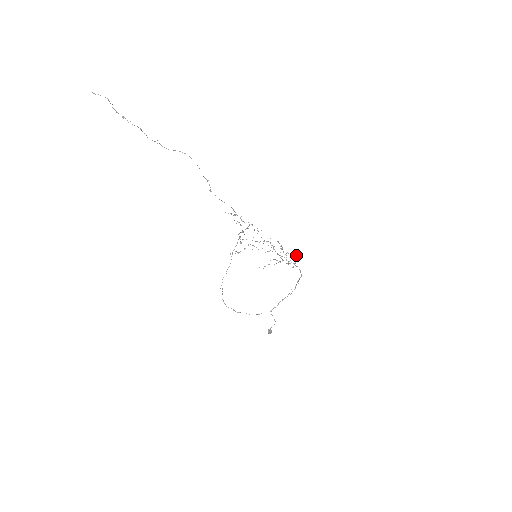
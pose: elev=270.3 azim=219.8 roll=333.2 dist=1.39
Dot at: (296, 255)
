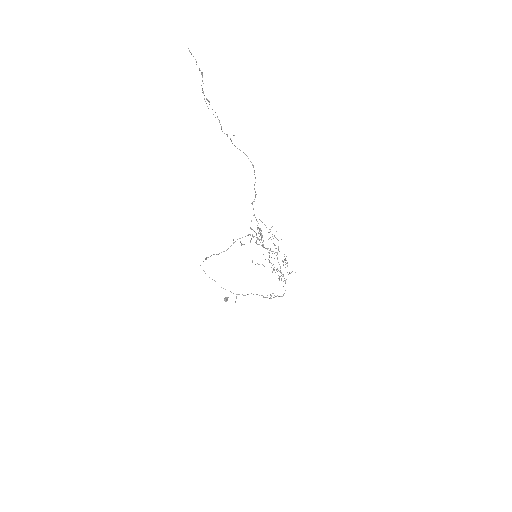
Dot at: occluded
